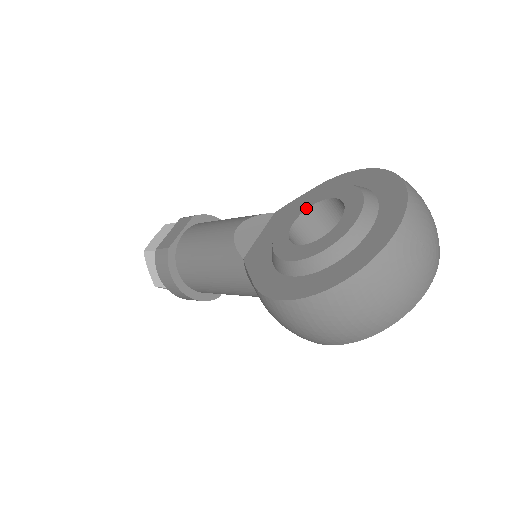
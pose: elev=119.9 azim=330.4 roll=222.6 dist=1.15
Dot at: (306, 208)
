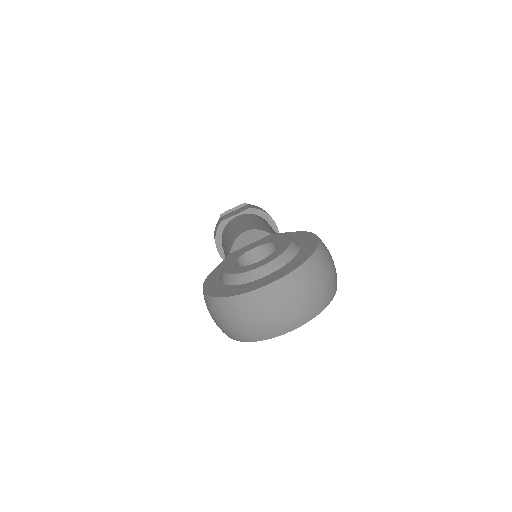
Dot at: (267, 243)
